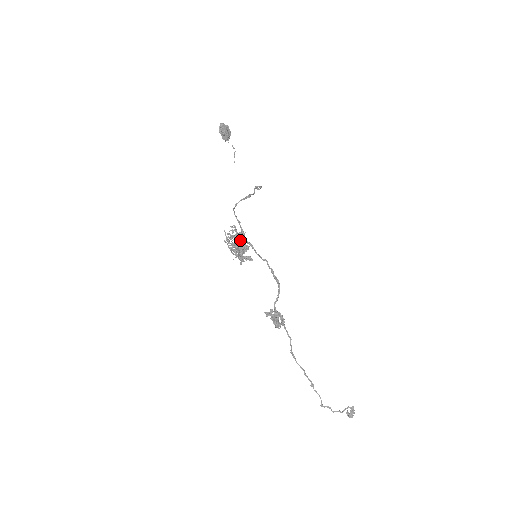
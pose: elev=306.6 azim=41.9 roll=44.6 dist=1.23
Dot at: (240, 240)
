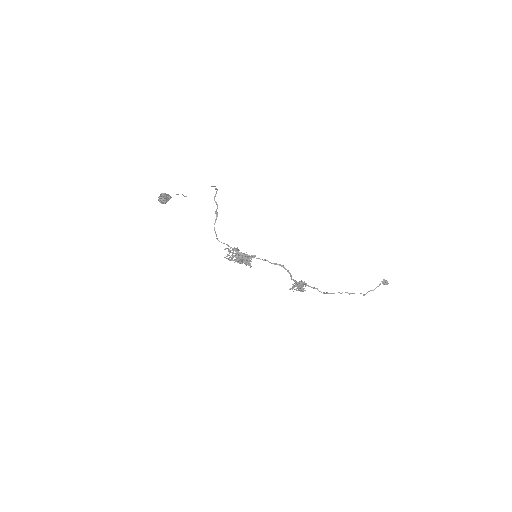
Dot at: (239, 258)
